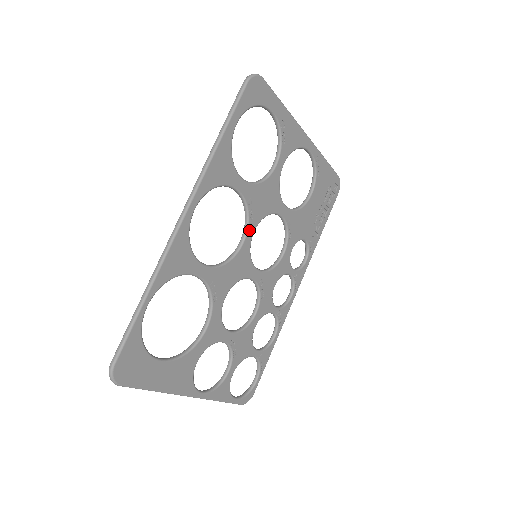
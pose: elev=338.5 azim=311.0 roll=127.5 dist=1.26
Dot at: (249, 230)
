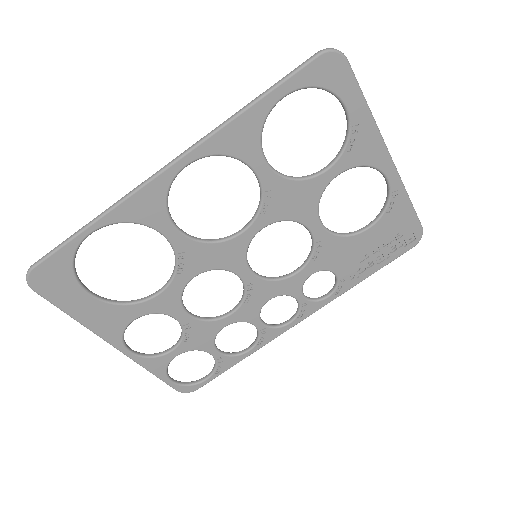
Dot at: (255, 224)
